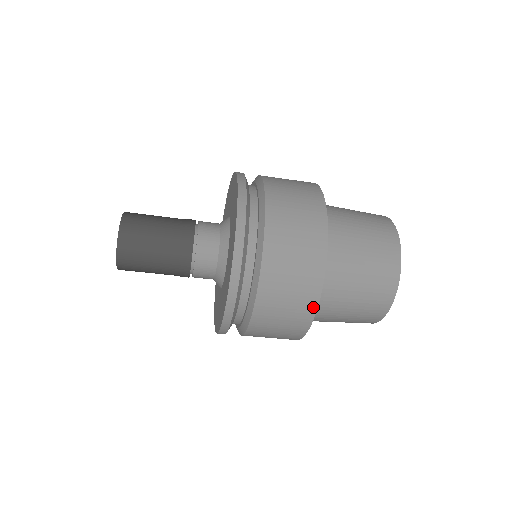
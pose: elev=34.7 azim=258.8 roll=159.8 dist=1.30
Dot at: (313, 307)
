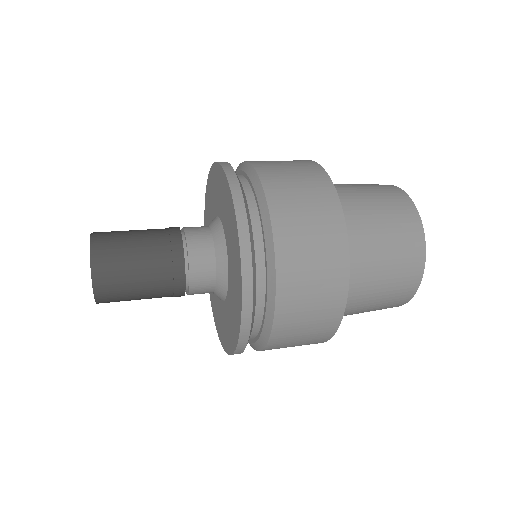
Dot at: (331, 333)
